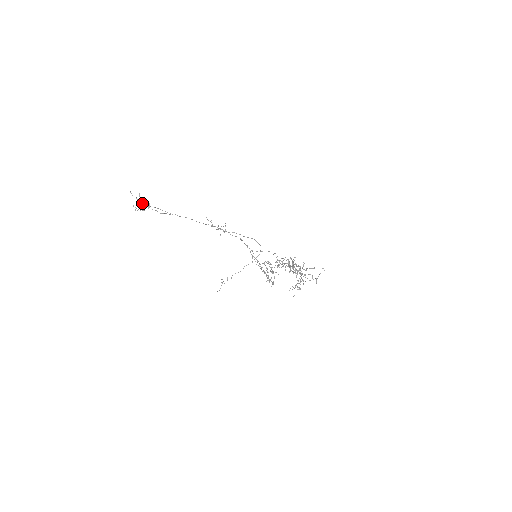
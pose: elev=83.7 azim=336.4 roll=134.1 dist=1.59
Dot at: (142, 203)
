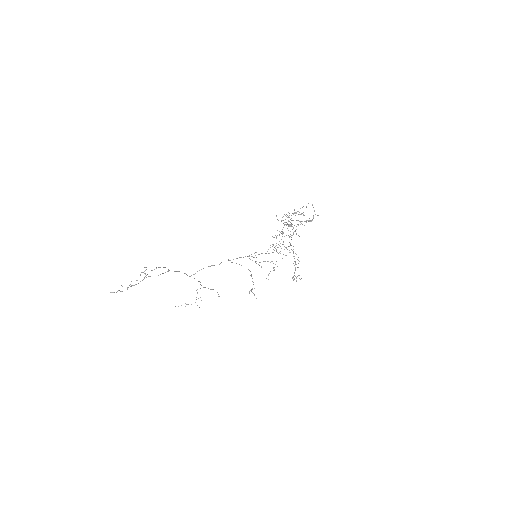
Dot at: occluded
